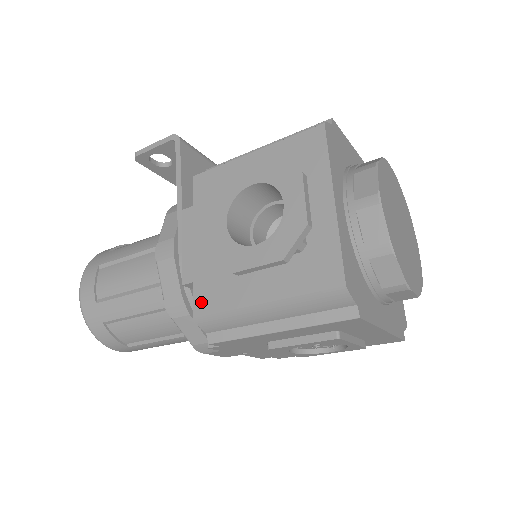
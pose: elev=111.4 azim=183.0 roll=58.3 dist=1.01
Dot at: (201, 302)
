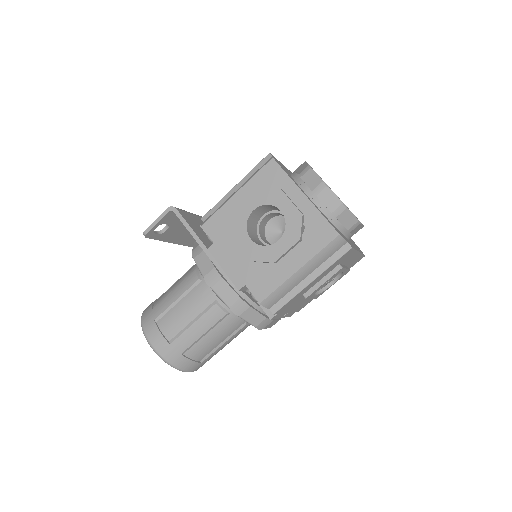
Dot at: (259, 292)
